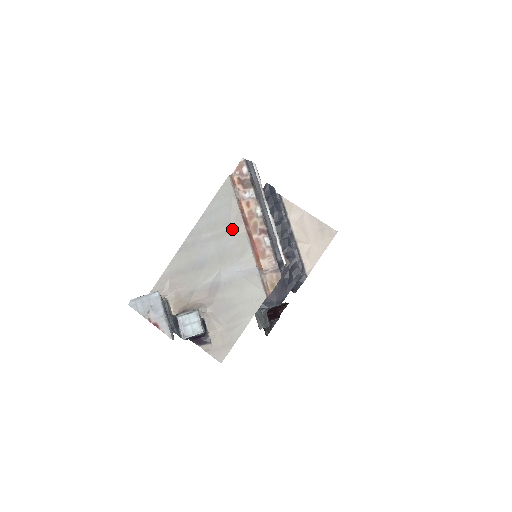
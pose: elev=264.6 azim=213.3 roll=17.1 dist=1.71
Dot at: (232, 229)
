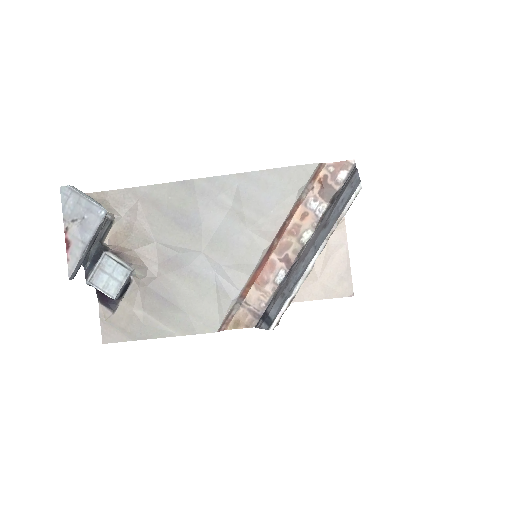
Dot at: (259, 224)
